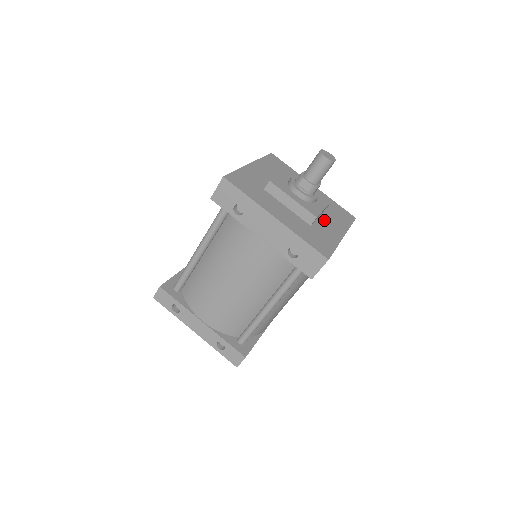
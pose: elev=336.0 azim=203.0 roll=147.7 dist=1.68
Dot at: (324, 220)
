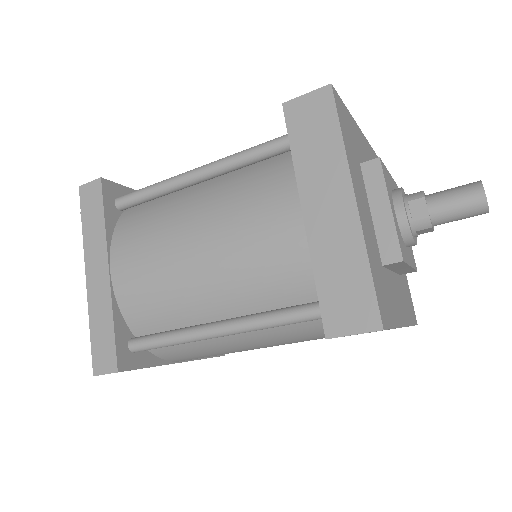
Dot at: occluded
